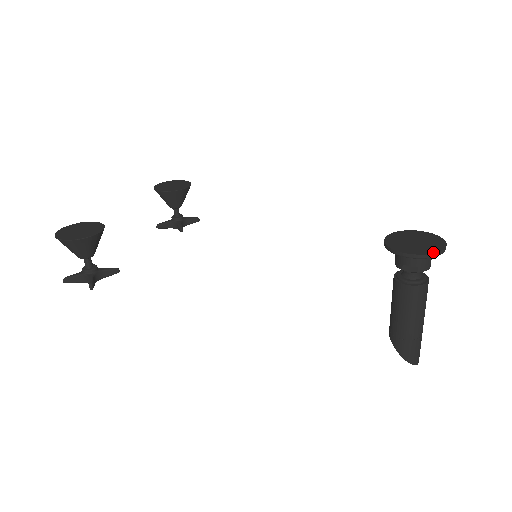
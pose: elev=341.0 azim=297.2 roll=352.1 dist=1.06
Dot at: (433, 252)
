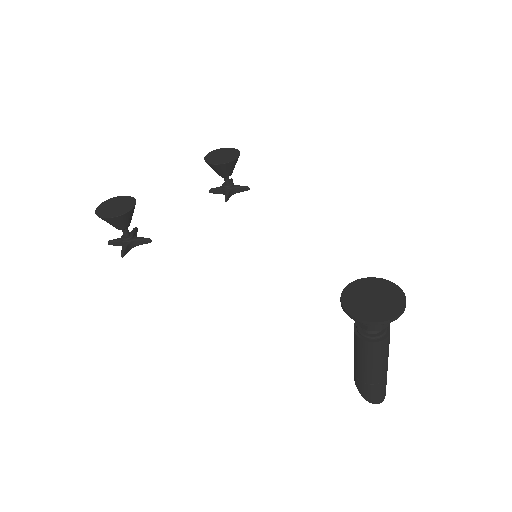
Dot at: (377, 320)
